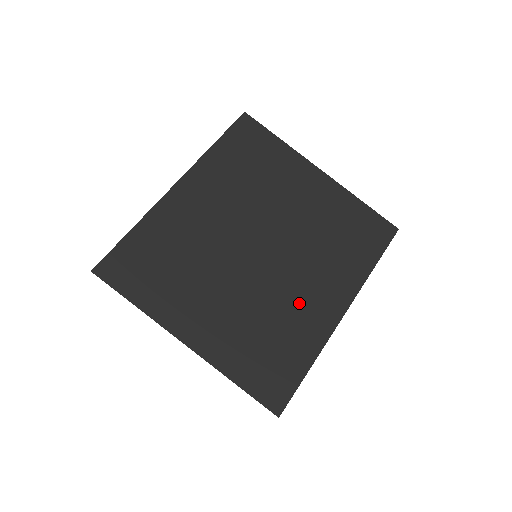
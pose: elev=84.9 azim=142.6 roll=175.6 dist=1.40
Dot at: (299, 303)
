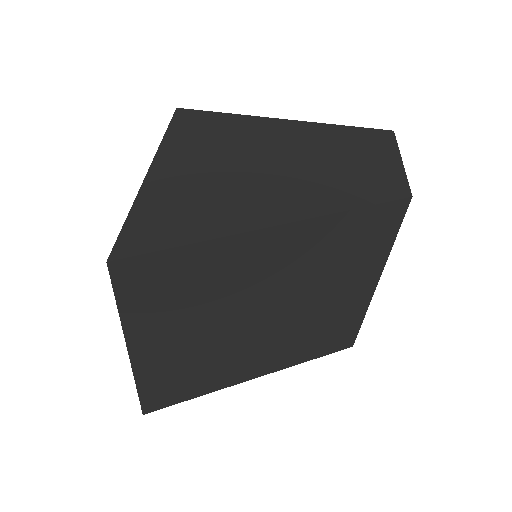
Dot at: (239, 362)
